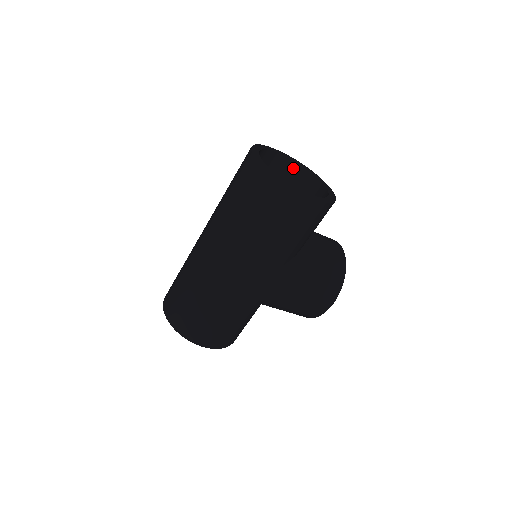
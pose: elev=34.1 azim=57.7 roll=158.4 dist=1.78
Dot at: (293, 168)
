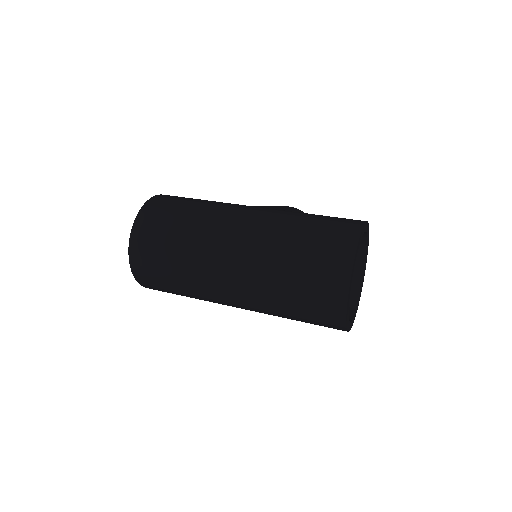
Dot at: occluded
